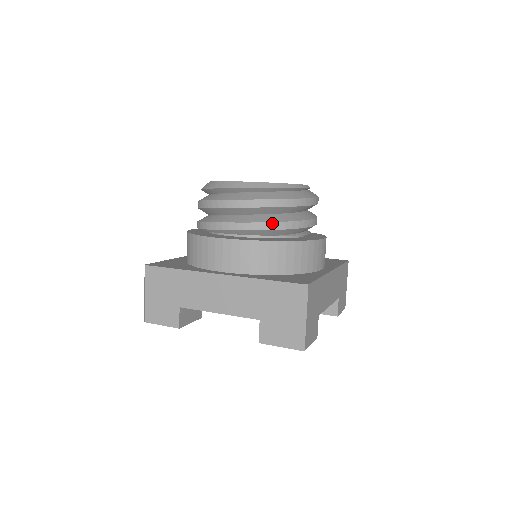
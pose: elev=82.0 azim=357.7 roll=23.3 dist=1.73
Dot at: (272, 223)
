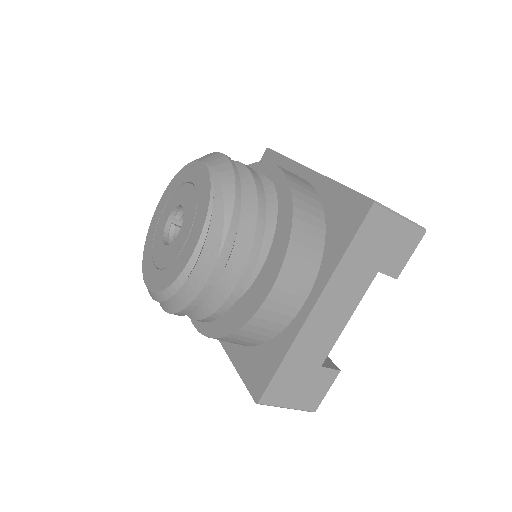
Dot at: (201, 320)
